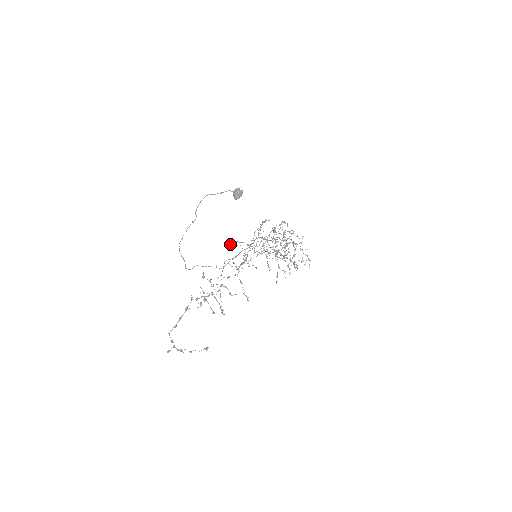
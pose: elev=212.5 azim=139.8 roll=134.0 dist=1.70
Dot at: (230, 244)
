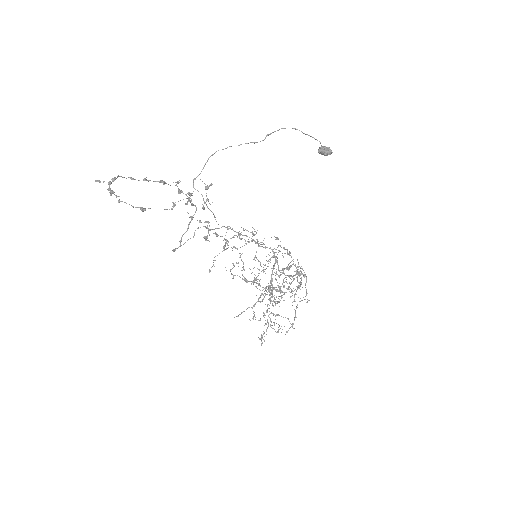
Dot at: occluded
